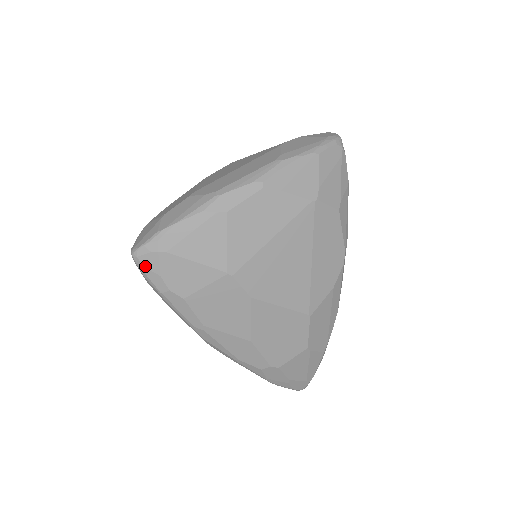
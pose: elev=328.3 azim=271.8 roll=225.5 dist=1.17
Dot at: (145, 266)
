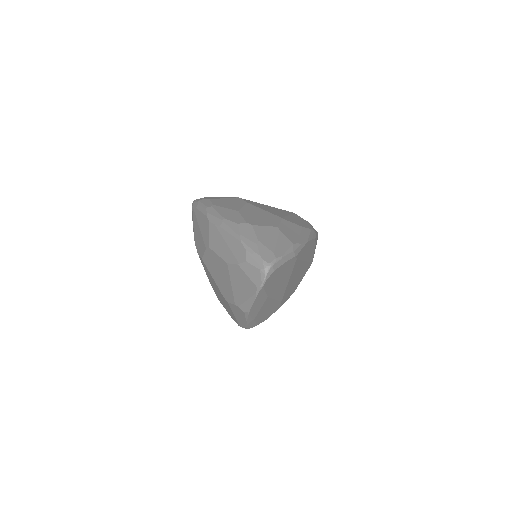
Dot at: occluded
